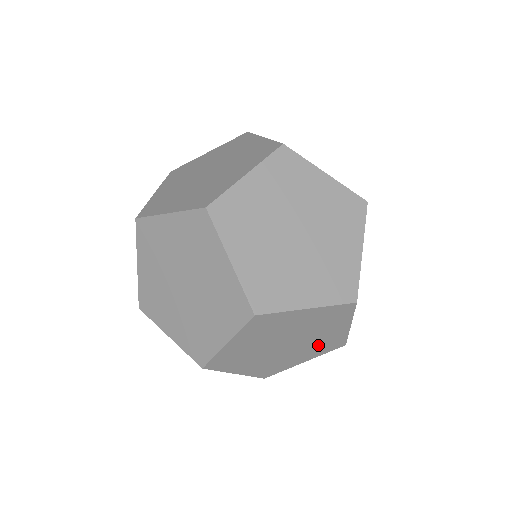
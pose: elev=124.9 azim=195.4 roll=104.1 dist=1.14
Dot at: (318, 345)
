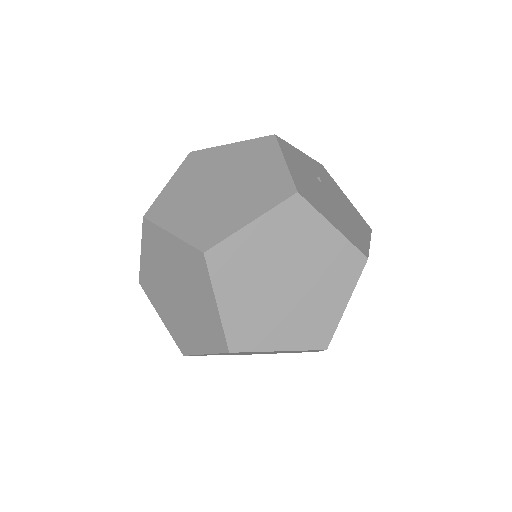
Dot at: (331, 271)
